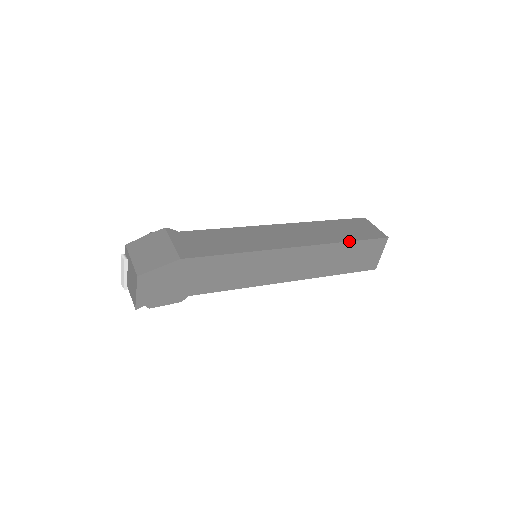
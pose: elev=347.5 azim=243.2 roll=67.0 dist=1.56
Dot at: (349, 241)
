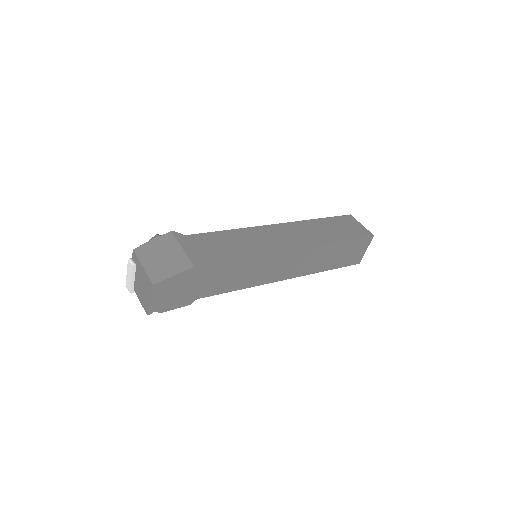
Dot at: (341, 241)
